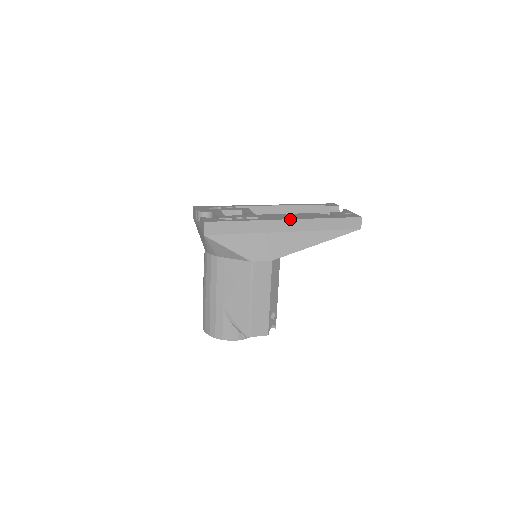
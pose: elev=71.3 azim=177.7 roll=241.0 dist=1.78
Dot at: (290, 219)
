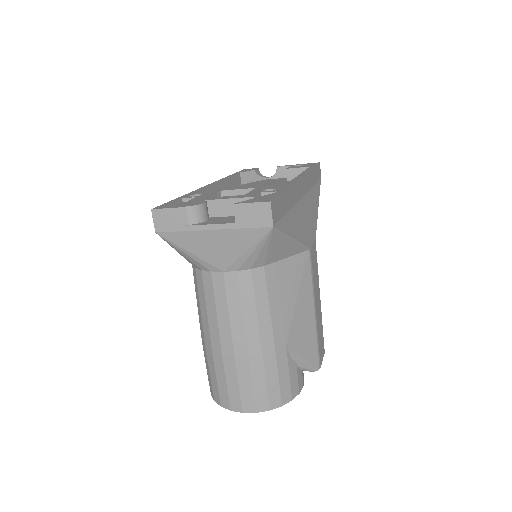
Dot at: (302, 176)
